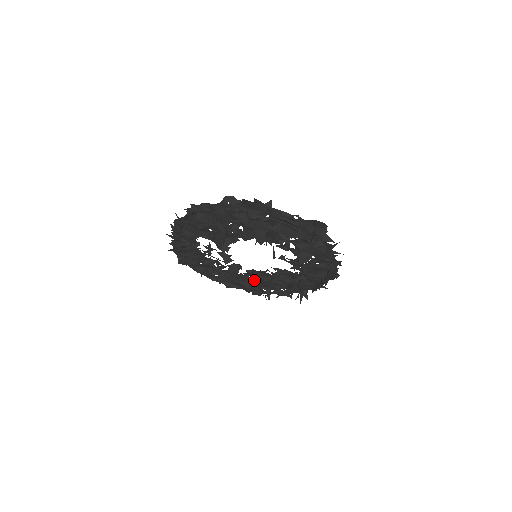
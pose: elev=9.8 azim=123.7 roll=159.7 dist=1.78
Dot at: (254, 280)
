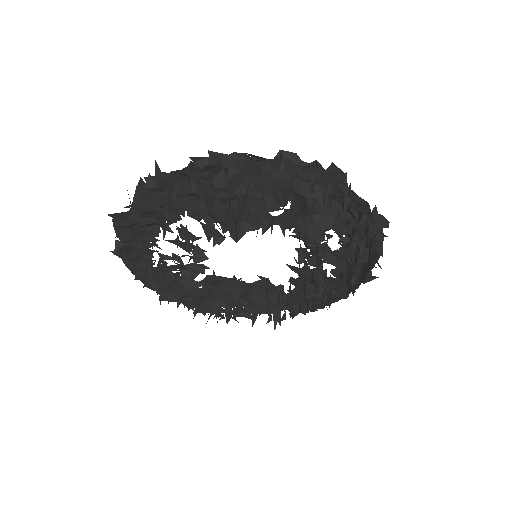
Dot at: occluded
